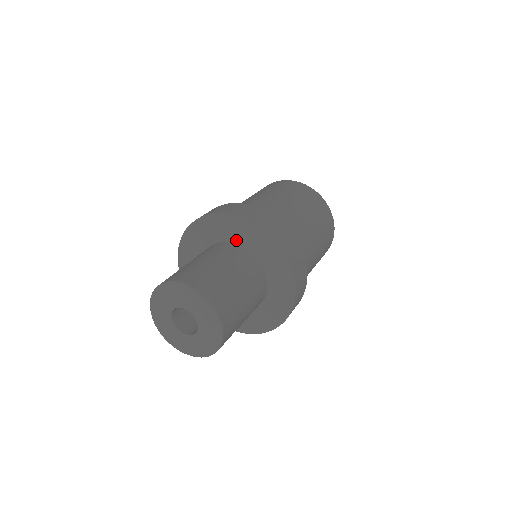
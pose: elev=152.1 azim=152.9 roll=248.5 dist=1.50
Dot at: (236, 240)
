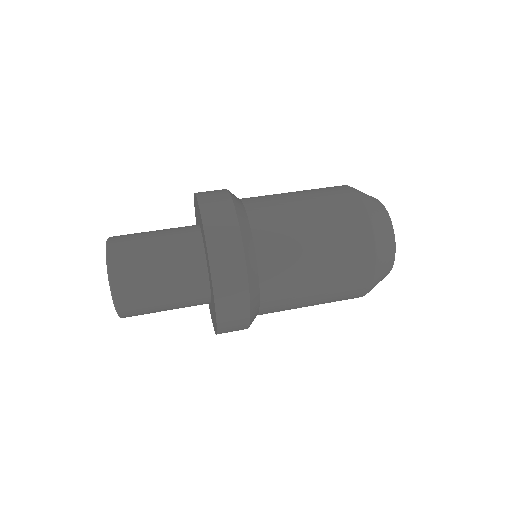
Dot at: occluded
